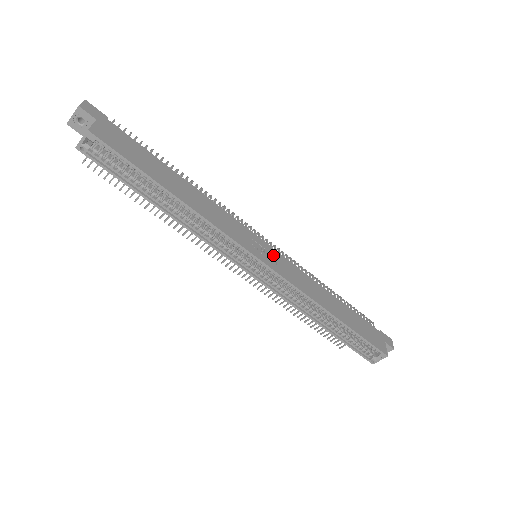
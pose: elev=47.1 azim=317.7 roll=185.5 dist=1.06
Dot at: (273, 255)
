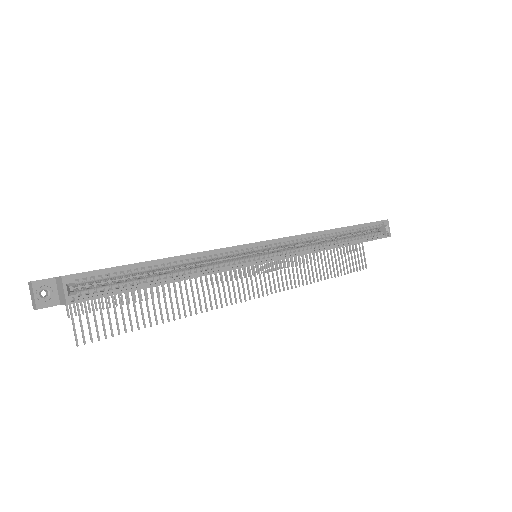
Dot at: occluded
